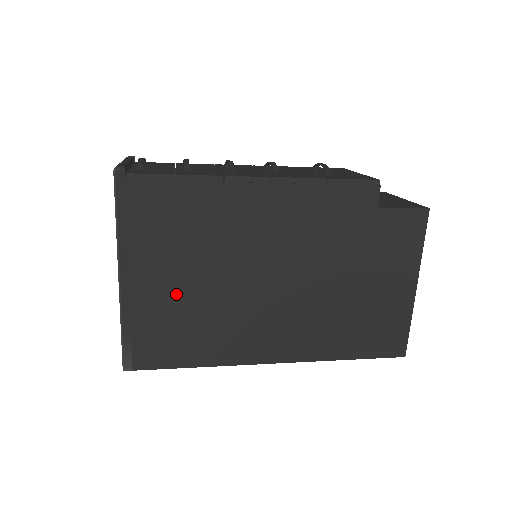
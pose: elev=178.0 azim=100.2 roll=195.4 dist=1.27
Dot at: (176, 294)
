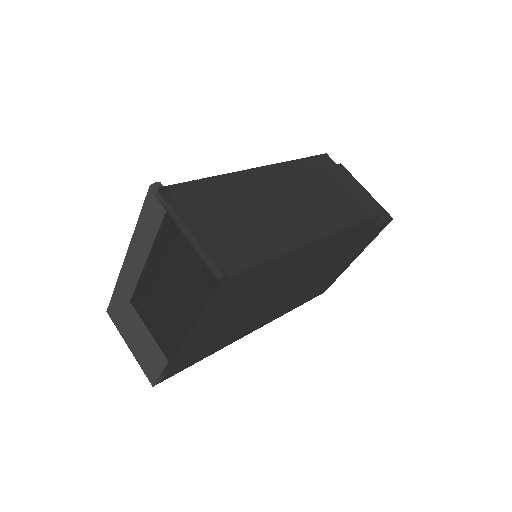
Dot at: (217, 330)
